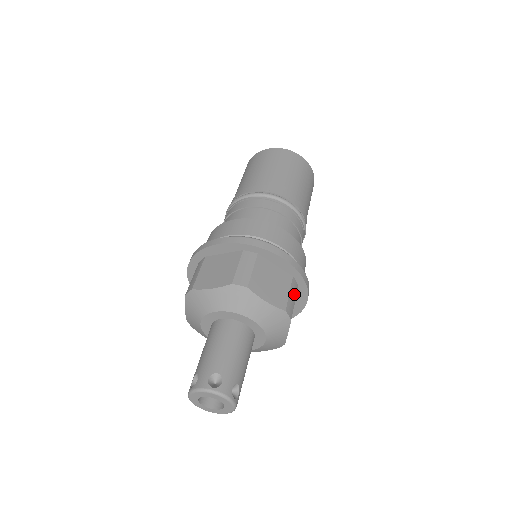
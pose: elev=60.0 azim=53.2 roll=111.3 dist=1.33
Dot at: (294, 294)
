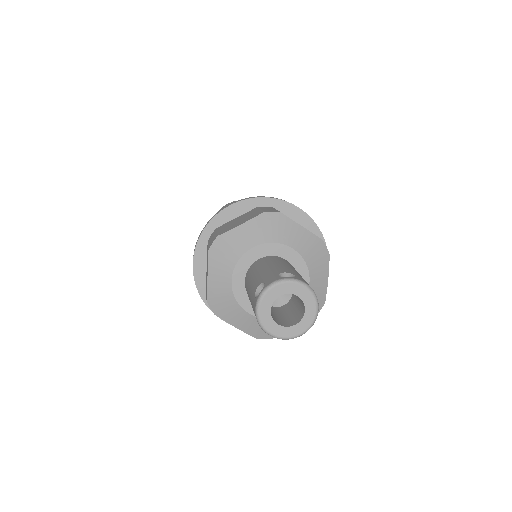
Dot at: occluded
